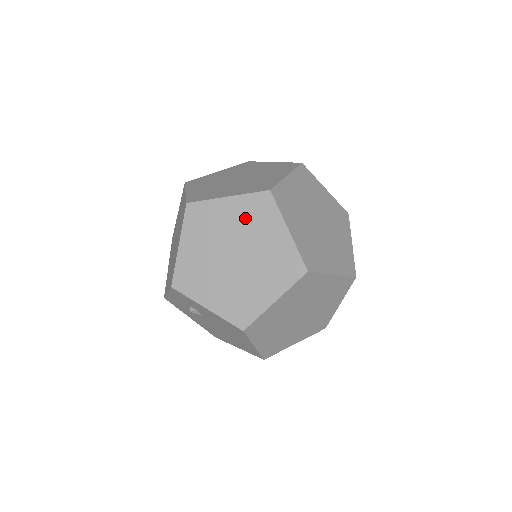
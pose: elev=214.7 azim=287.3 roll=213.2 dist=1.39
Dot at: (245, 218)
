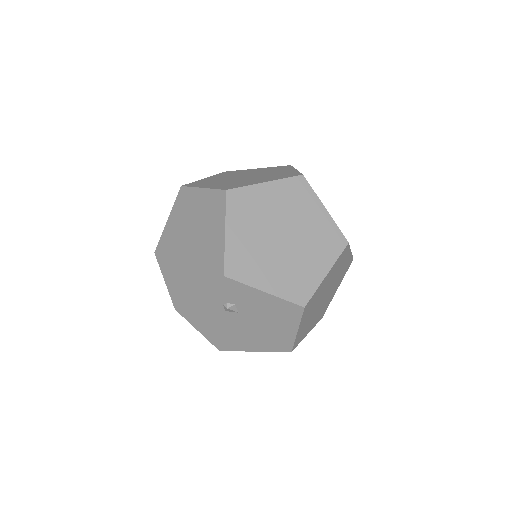
Dot at: (286, 201)
